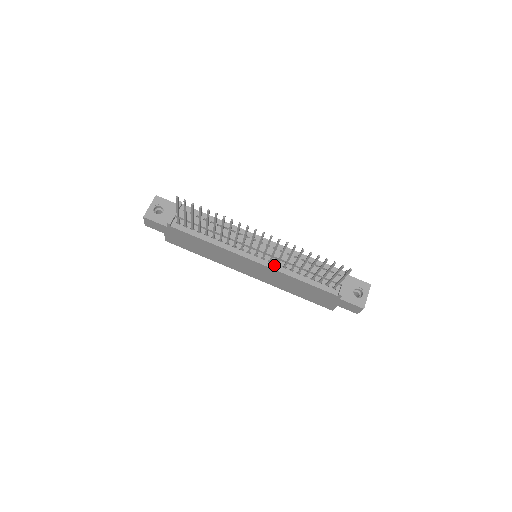
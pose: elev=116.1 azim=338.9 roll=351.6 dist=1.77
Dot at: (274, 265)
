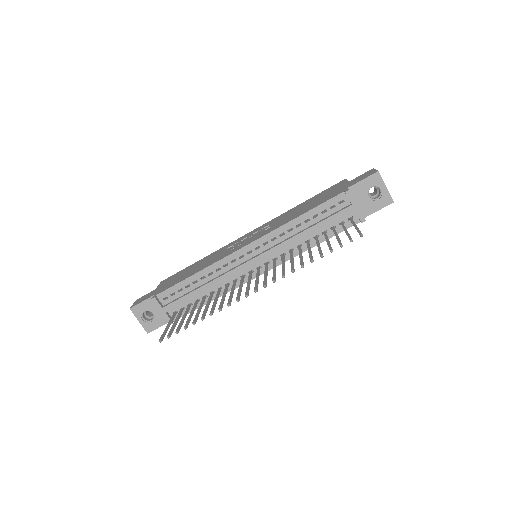
Dot at: occluded
